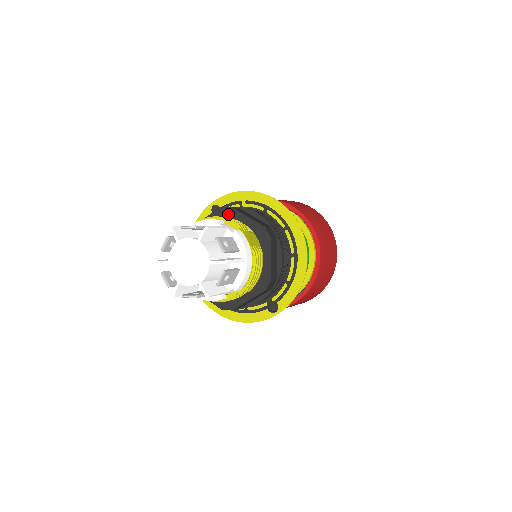
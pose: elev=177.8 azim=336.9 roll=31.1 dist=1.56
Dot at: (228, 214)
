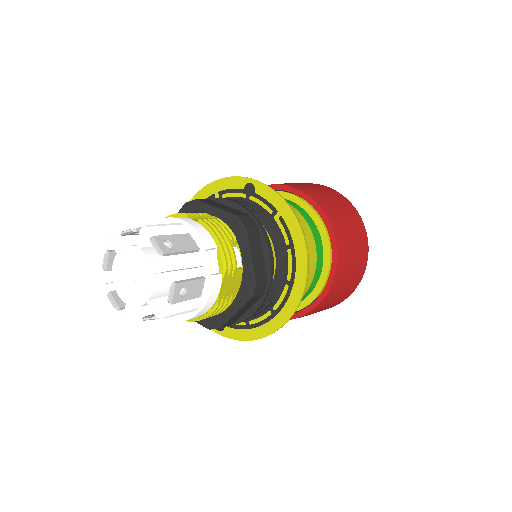
Dot at: (237, 232)
